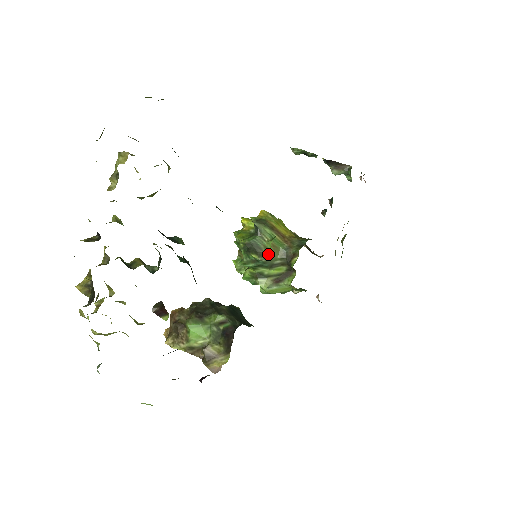
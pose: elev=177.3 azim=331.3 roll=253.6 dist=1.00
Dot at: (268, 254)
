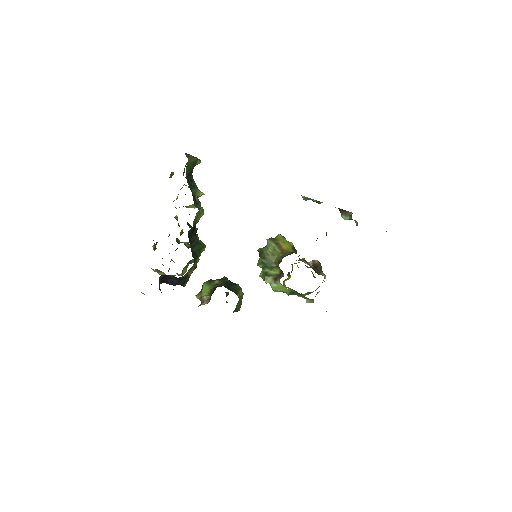
Dot at: (268, 258)
